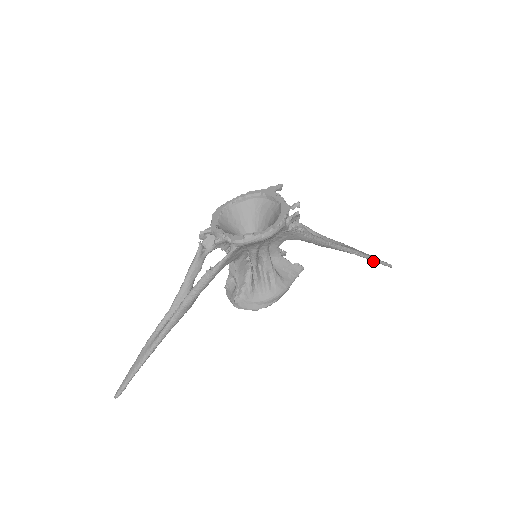
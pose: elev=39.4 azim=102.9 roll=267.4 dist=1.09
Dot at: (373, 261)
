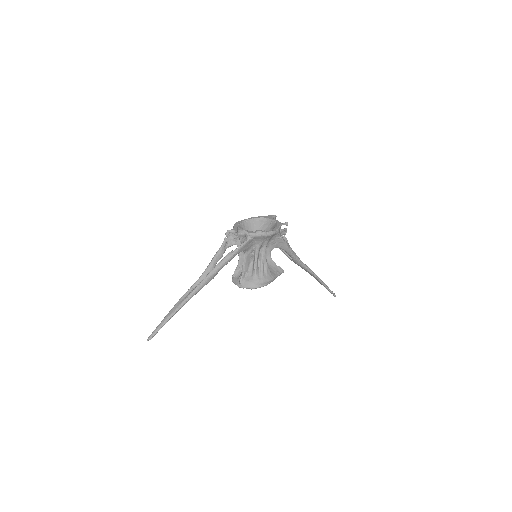
Dot at: occluded
